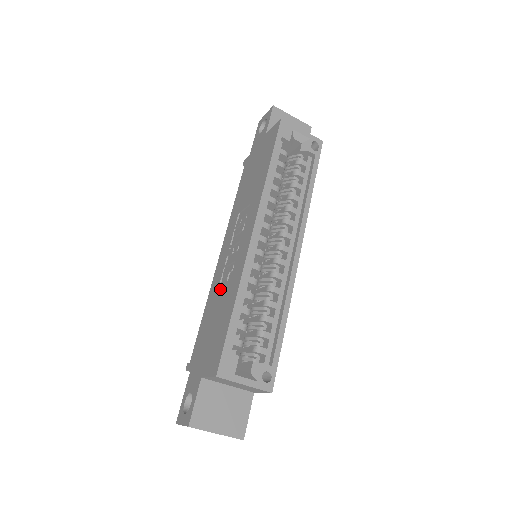
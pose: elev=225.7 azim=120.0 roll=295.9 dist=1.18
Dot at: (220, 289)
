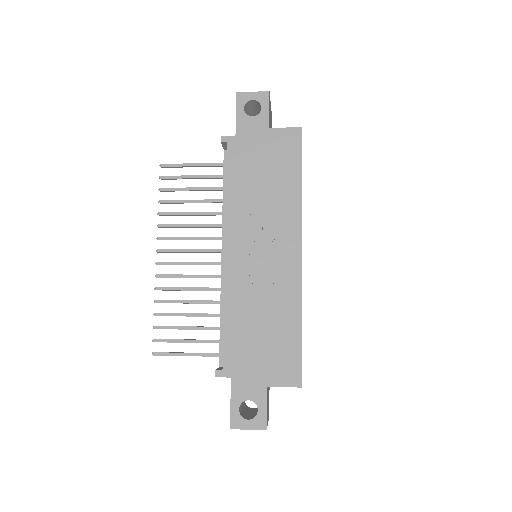
Dot at: (256, 299)
